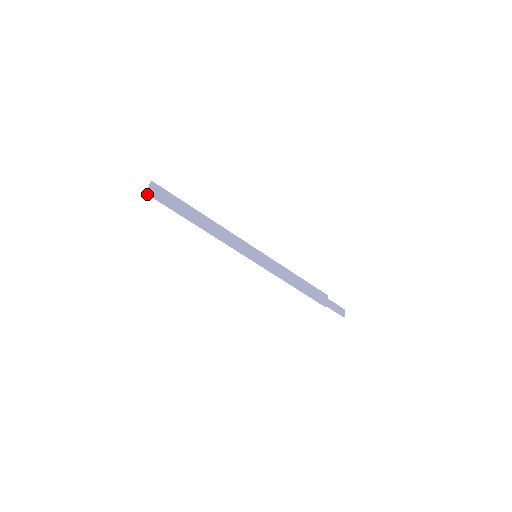
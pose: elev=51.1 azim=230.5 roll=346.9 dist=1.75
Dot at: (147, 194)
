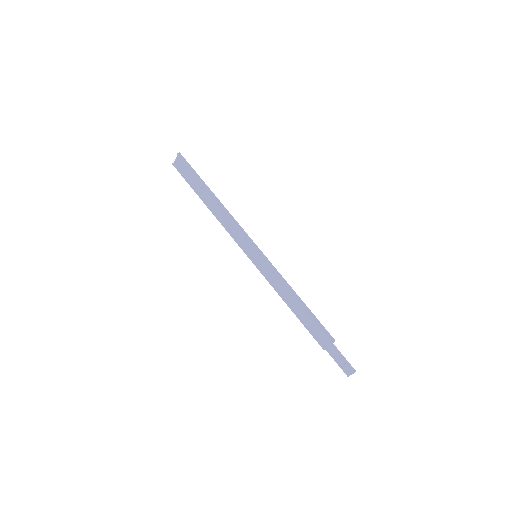
Dot at: (178, 154)
